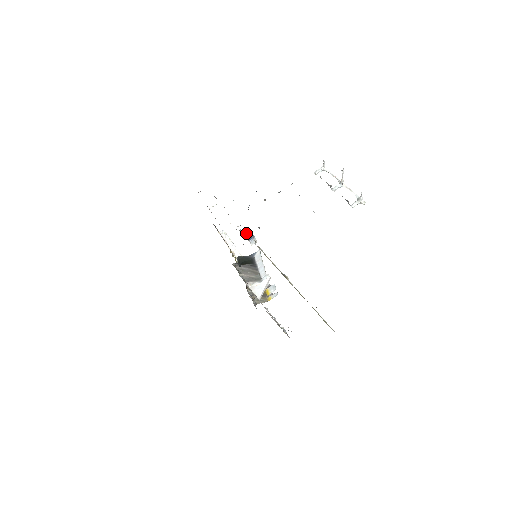
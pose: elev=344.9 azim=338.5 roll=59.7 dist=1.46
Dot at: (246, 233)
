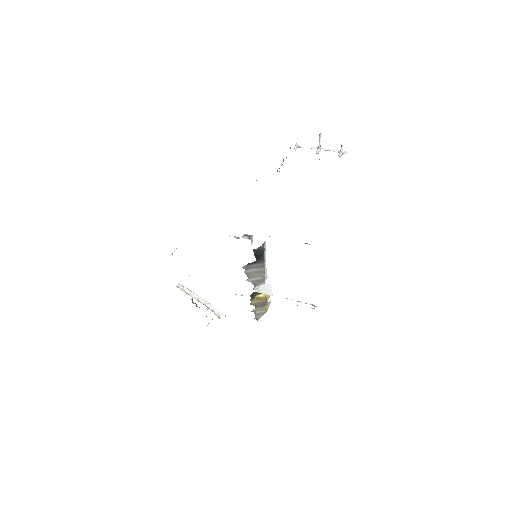
Dot at: (242, 236)
